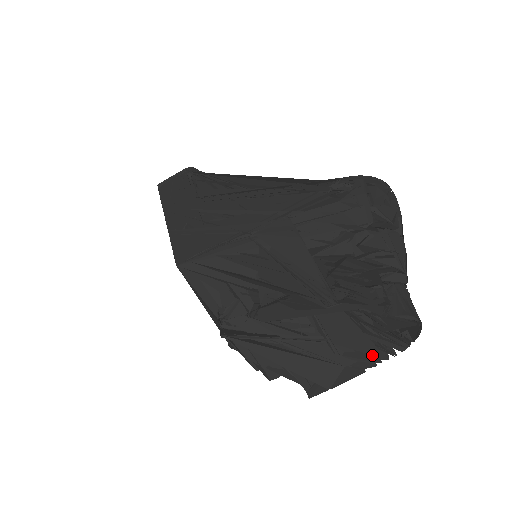
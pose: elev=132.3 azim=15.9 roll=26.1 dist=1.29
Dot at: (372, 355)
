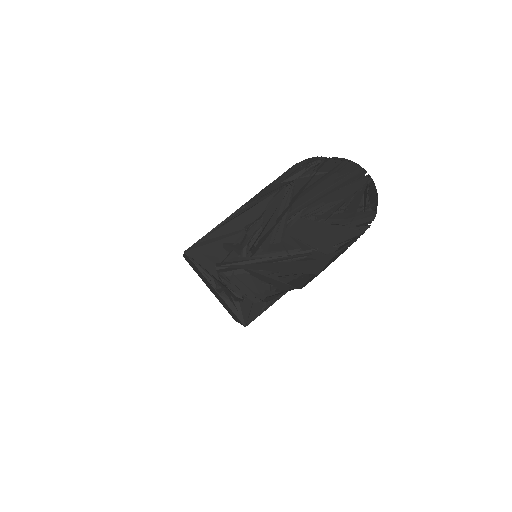
Dot at: (352, 240)
